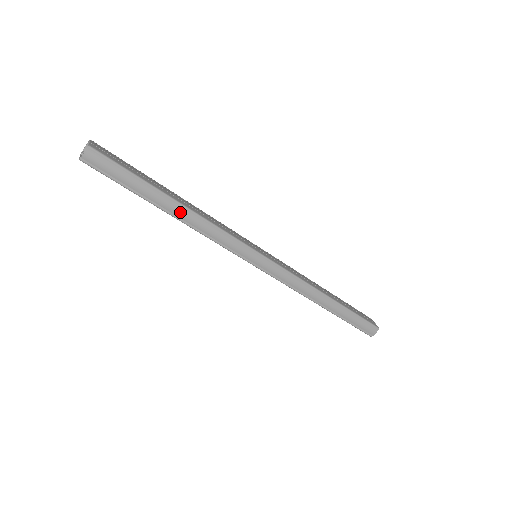
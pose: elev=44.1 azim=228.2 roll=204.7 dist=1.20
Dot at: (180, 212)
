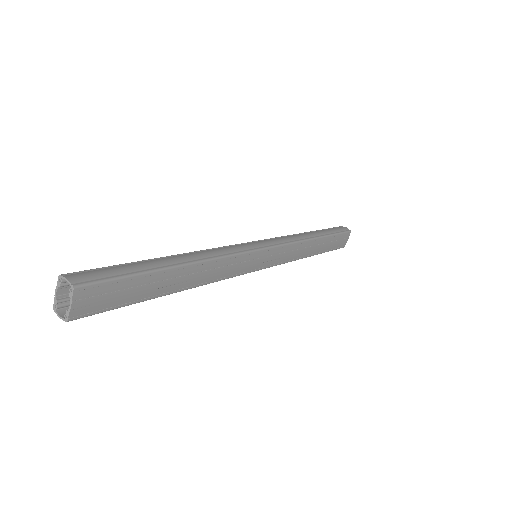
Dot at: occluded
